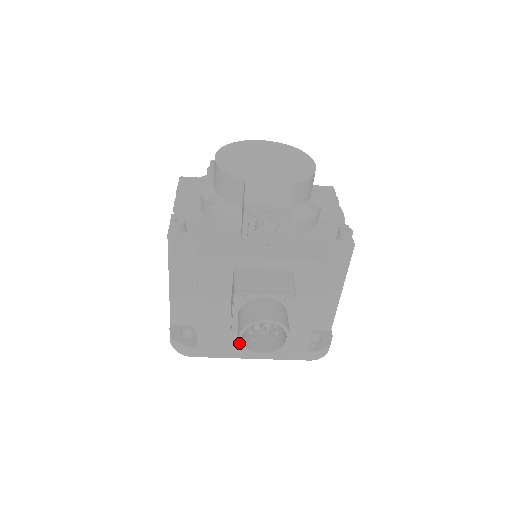
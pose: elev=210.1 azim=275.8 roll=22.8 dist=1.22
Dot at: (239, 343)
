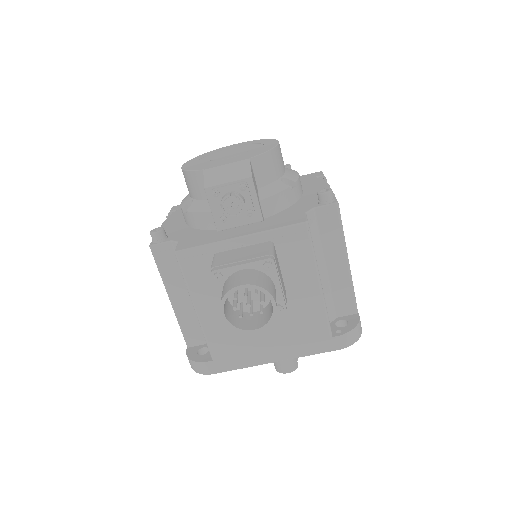
Dot at: occluded
